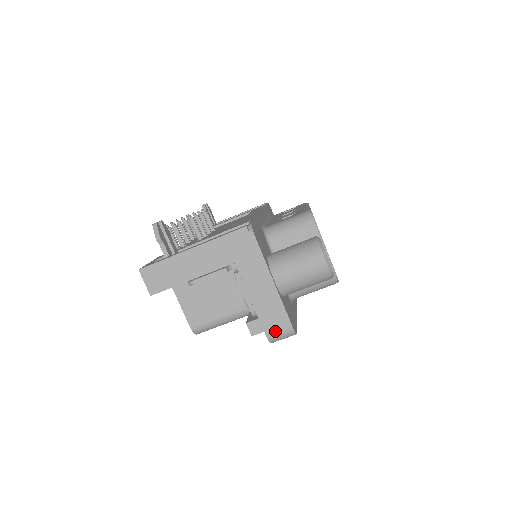
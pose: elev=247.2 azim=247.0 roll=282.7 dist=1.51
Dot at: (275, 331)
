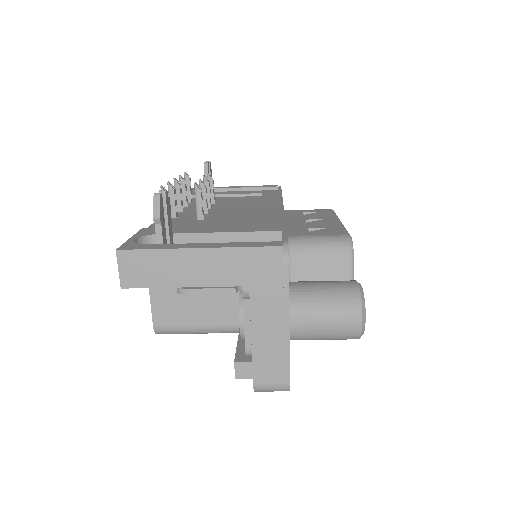
Dot at: (267, 382)
